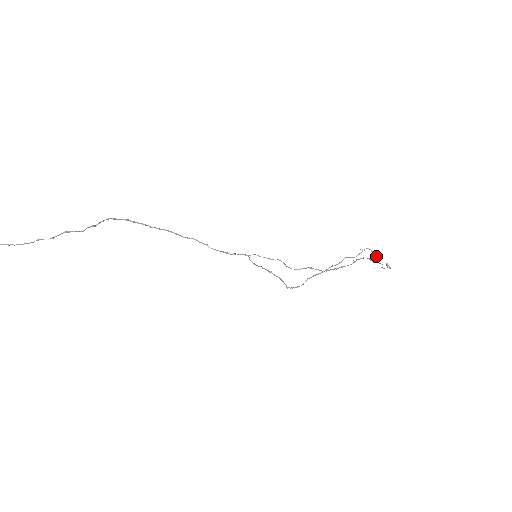
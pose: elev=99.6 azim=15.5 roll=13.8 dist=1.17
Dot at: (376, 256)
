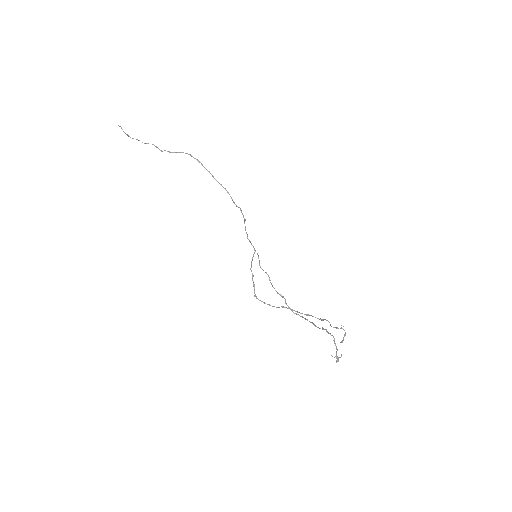
Dot at: (342, 342)
